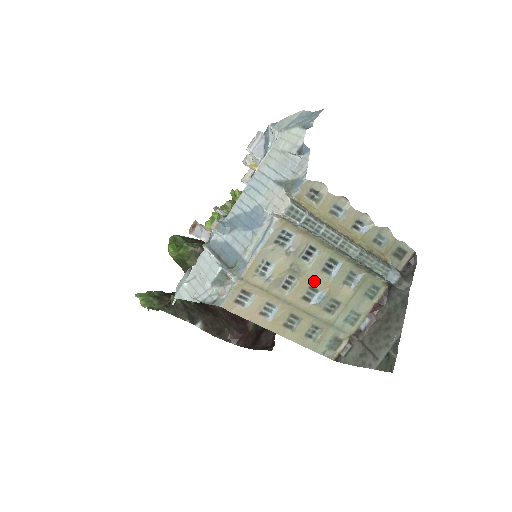
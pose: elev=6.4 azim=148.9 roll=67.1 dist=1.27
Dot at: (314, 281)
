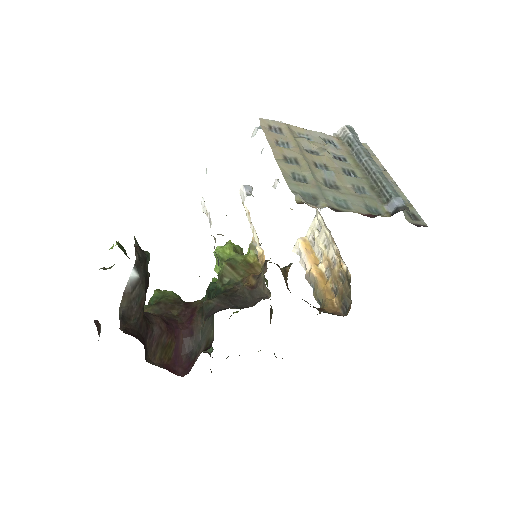
Dot at: (331, 166)
